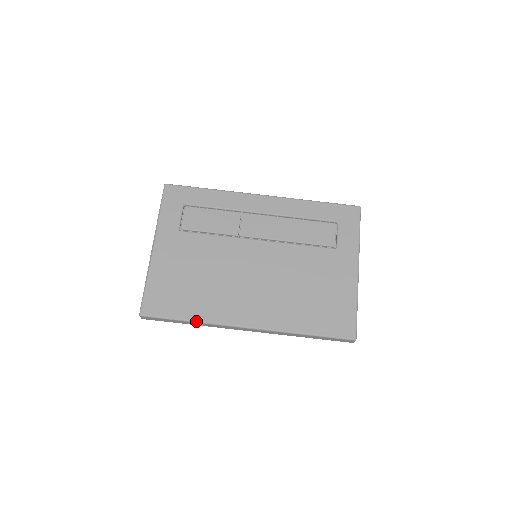
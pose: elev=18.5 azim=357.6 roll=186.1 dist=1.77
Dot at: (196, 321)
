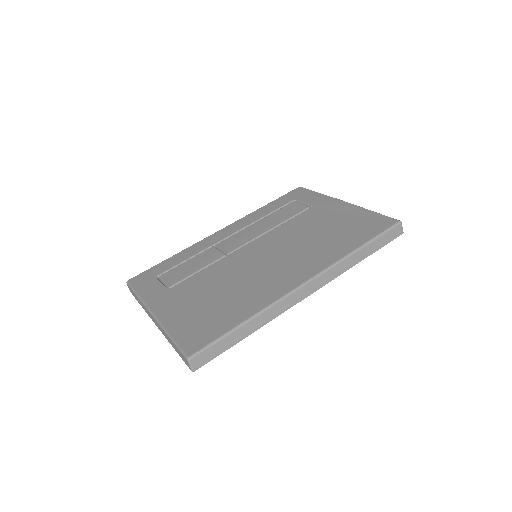
Dot at: (252, 316)
